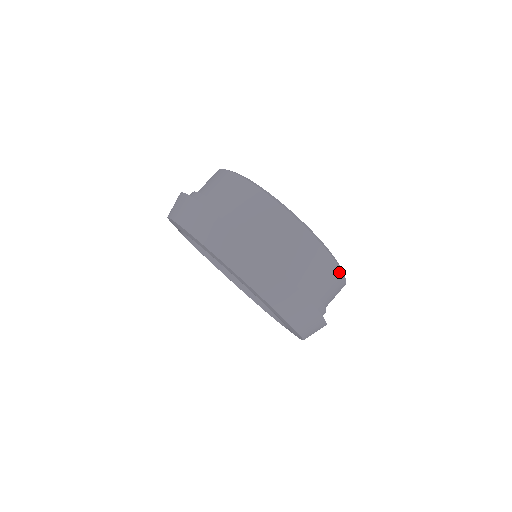
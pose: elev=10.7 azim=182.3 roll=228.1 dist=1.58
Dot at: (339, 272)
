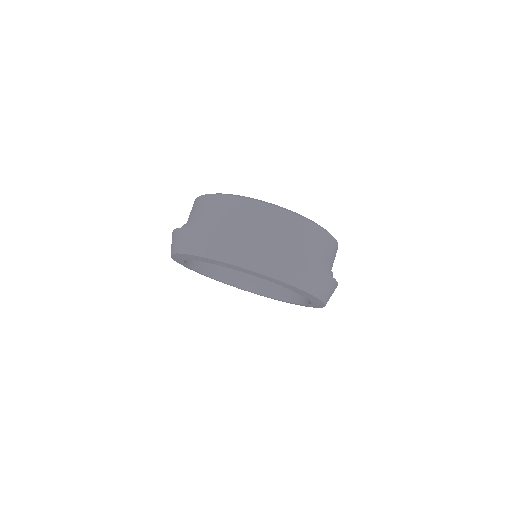
Dot at: occluded
